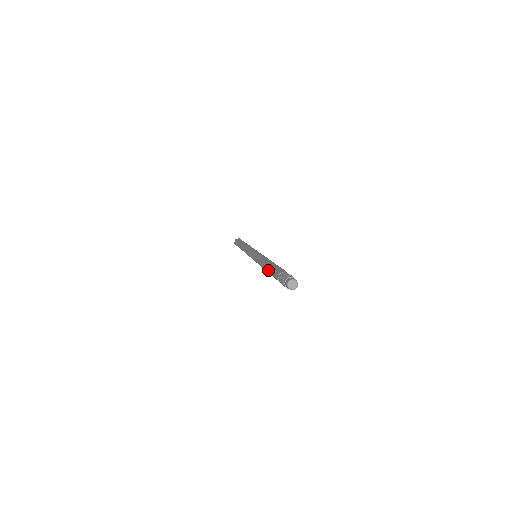
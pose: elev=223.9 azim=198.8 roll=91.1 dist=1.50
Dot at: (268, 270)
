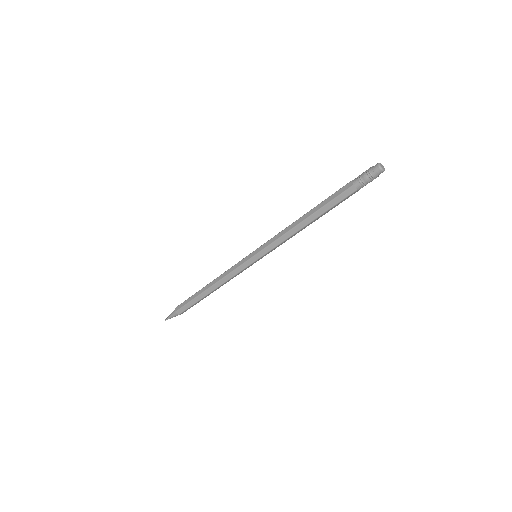
Dot at: (319, 207)
